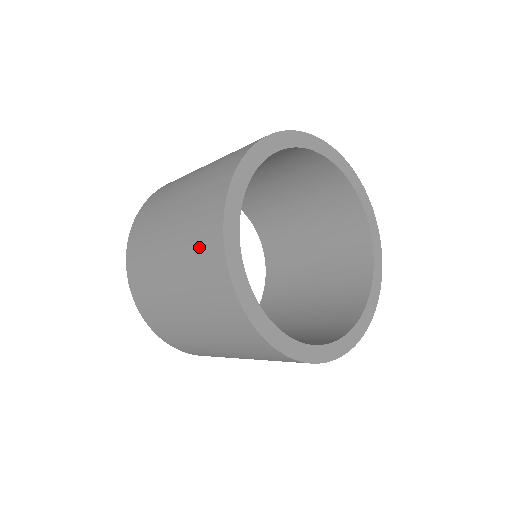
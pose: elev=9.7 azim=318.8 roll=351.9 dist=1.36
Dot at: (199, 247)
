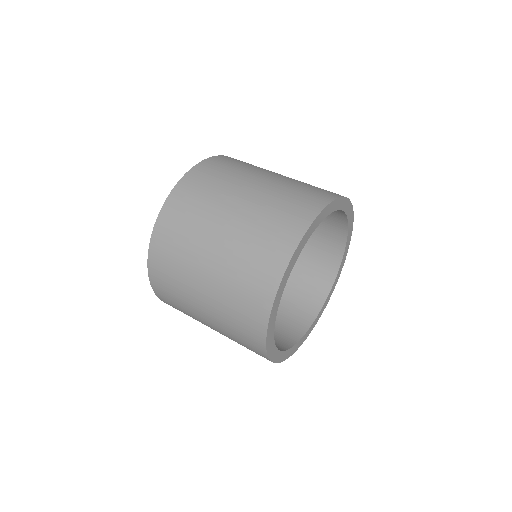
Dot at: (242, 311)
